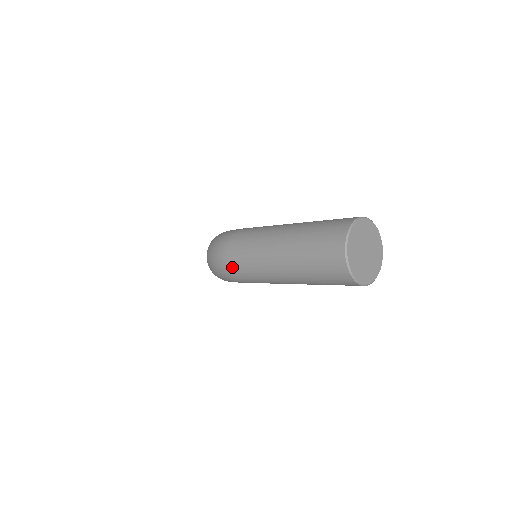
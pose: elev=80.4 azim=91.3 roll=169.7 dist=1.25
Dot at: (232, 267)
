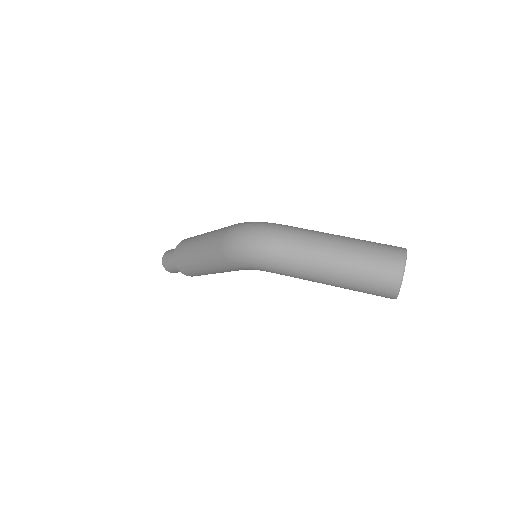
Dot at: (276, 250)
